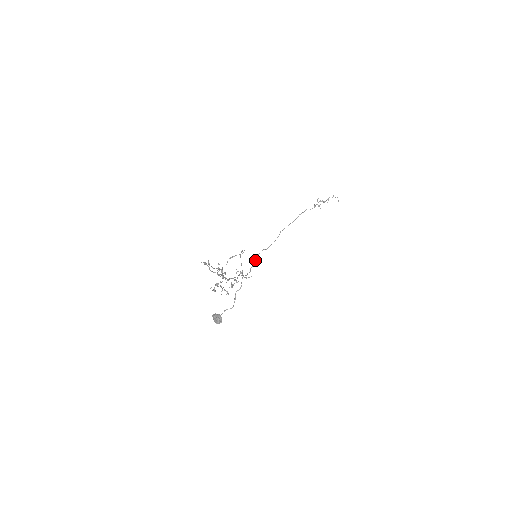
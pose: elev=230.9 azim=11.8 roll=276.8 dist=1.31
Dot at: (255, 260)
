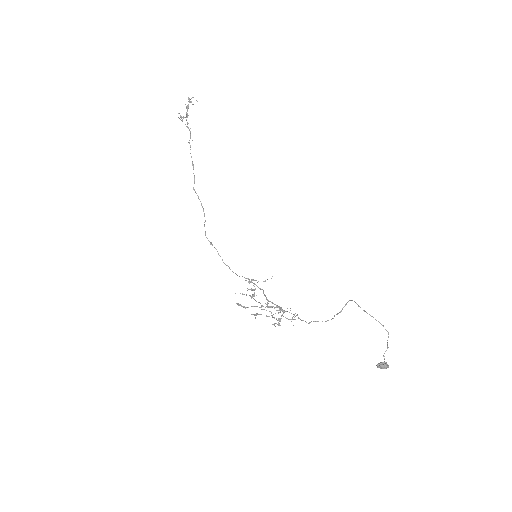
Dot at: (211, 243)
